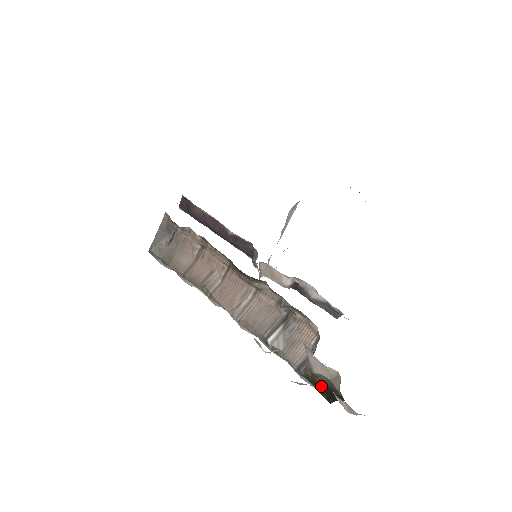
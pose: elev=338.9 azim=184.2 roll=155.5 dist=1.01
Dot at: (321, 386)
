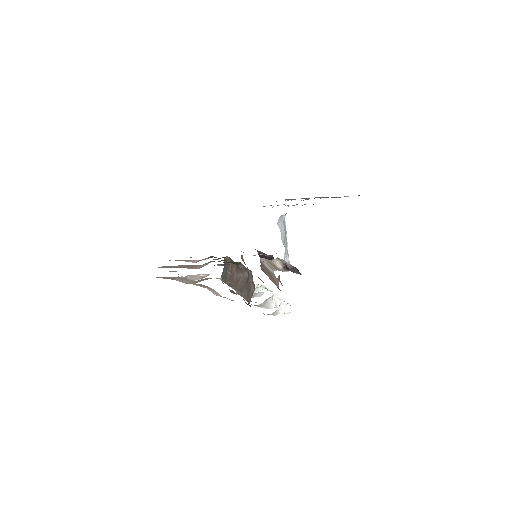
Dot at: (246, 303)
